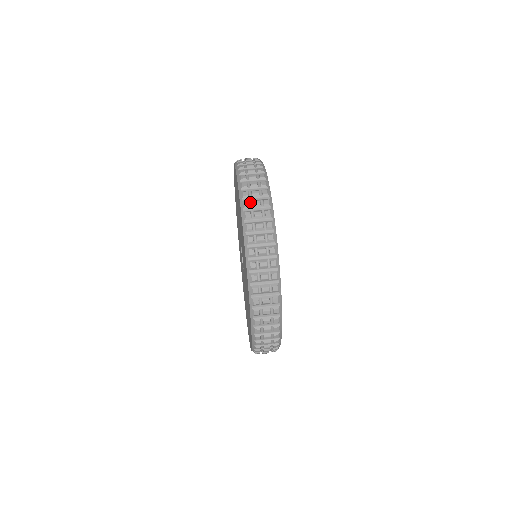
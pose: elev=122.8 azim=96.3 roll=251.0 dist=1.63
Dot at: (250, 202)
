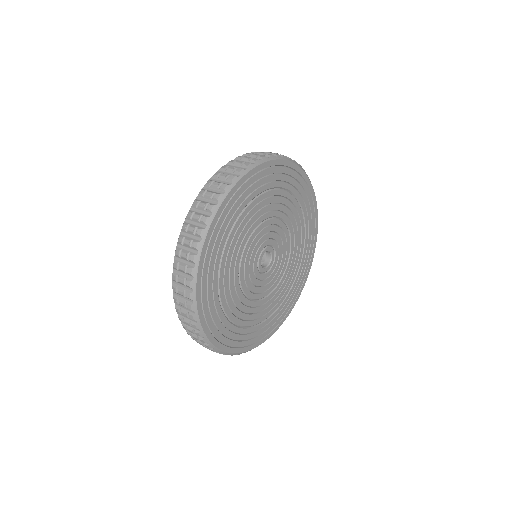
Dot at: occluded
